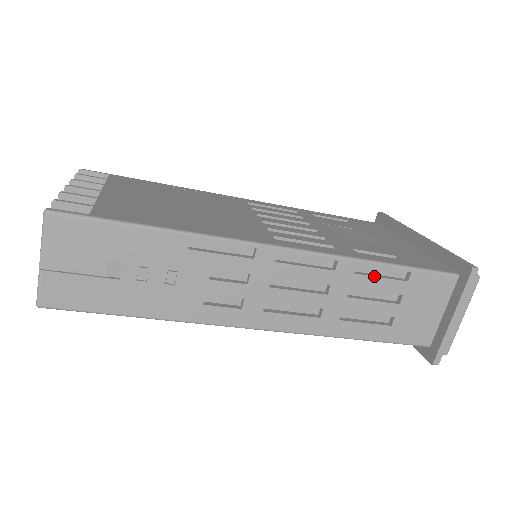
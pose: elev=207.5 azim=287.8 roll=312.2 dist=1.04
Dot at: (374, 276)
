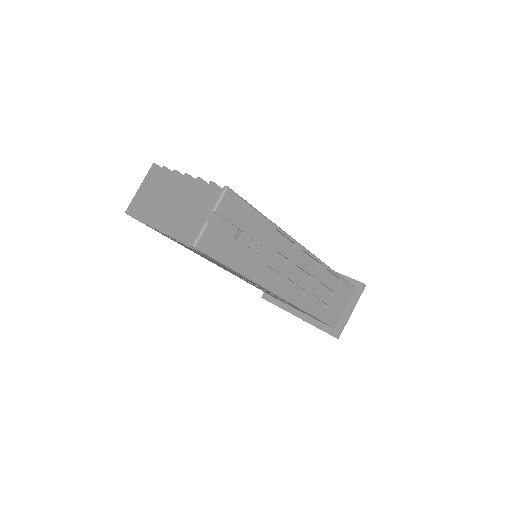
Dot at: (330, 278)
